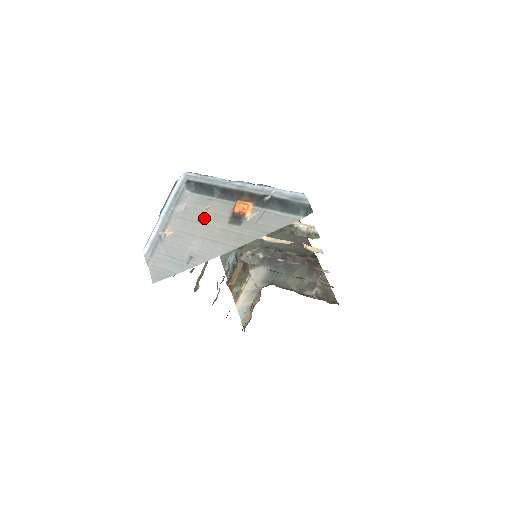
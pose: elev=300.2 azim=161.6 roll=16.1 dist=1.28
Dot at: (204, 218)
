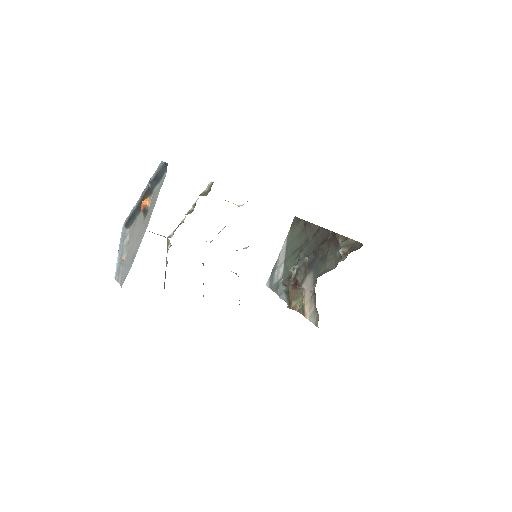
Dot at: (135, 231)
